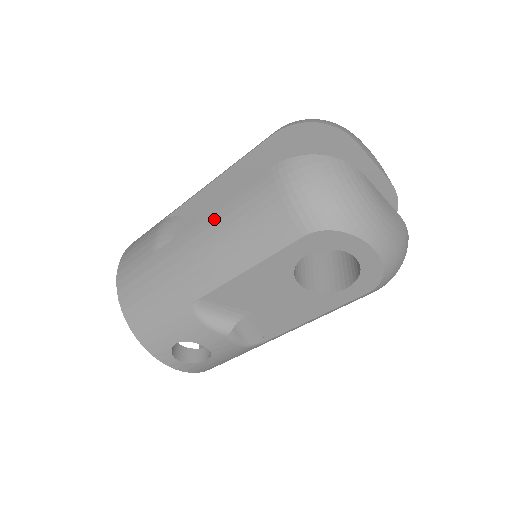
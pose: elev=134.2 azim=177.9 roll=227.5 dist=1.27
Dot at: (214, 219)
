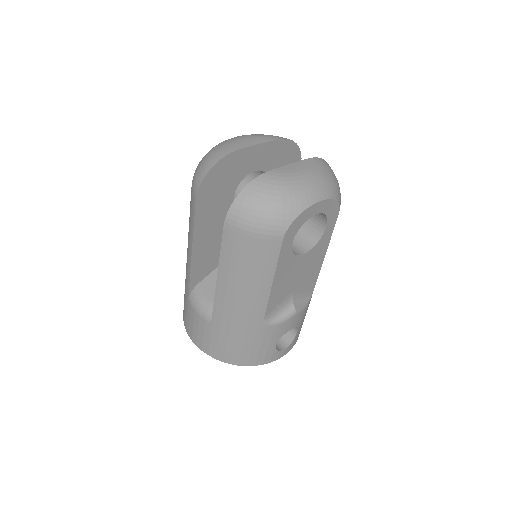
Dot at: (224, 278)
